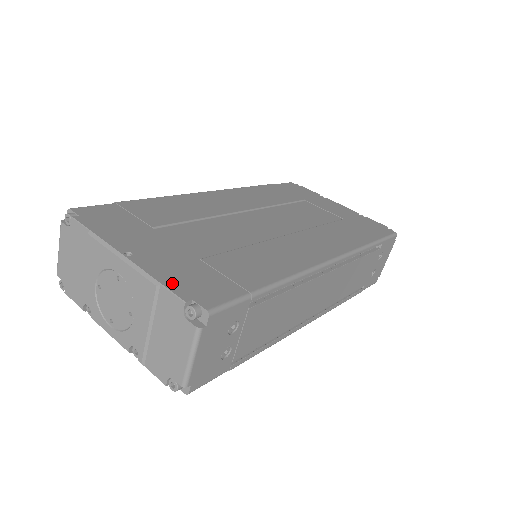
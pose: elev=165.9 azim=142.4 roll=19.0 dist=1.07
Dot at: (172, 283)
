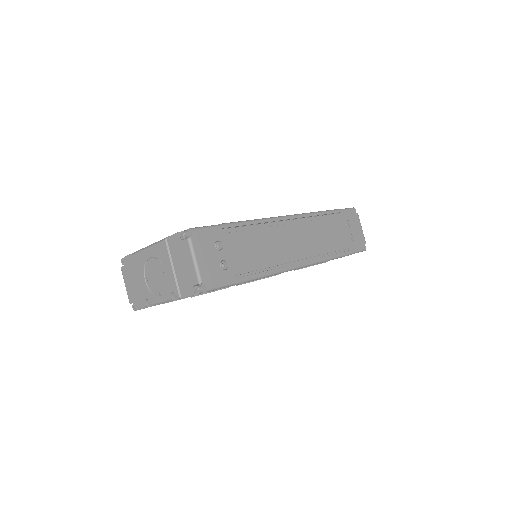
Dot at: occluded
